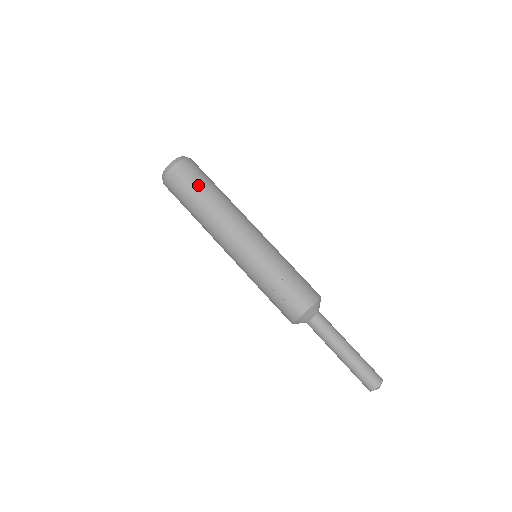
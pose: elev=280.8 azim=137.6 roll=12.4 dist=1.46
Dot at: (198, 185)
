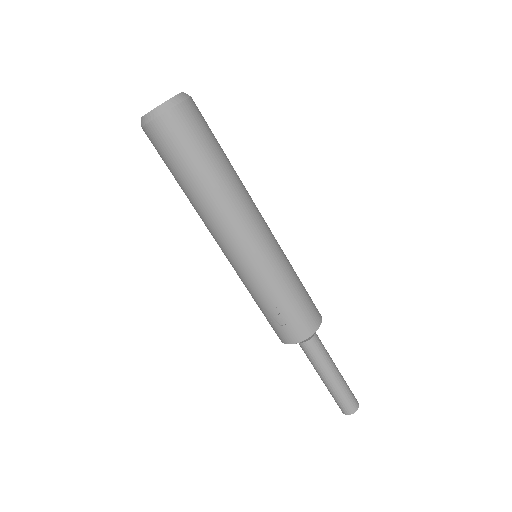
Dot at: (189, 159)
